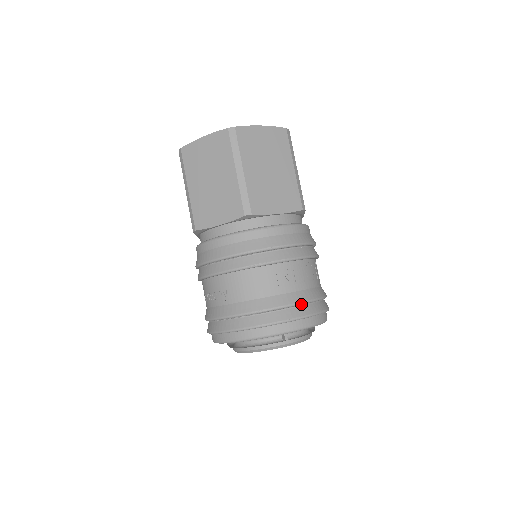
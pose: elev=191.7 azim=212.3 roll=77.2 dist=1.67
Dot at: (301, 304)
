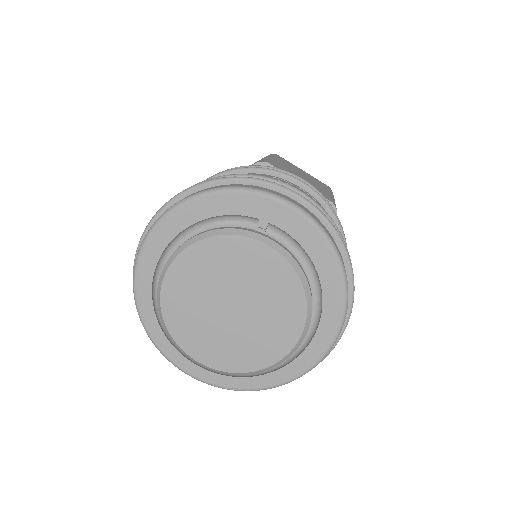
Dot at: (302, 194)
